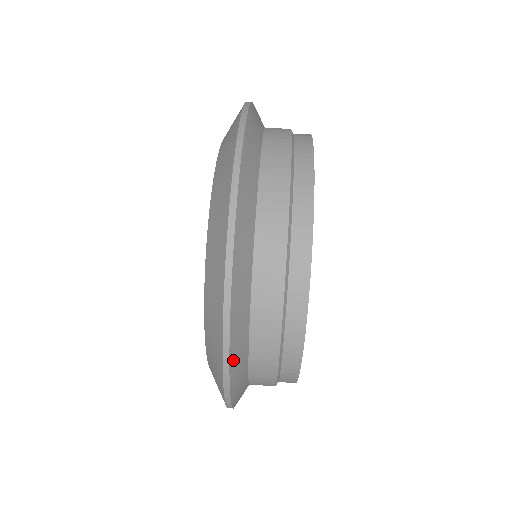
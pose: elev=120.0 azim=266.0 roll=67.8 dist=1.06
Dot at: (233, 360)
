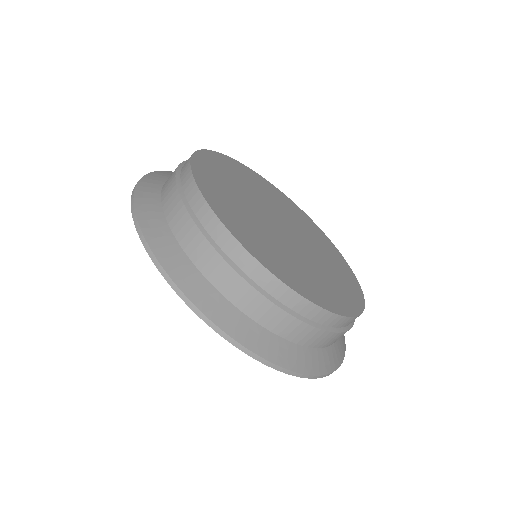
Dot at: (308, 369)
